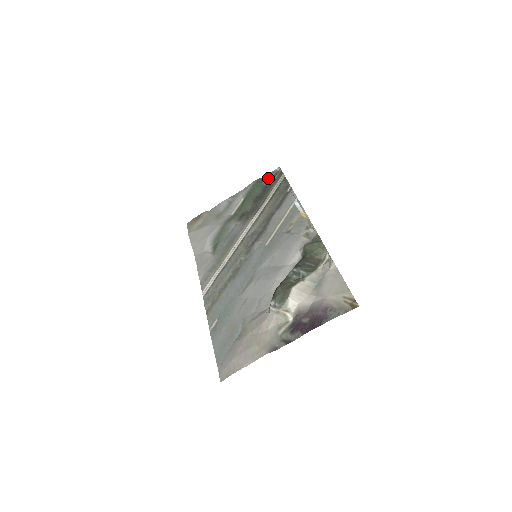
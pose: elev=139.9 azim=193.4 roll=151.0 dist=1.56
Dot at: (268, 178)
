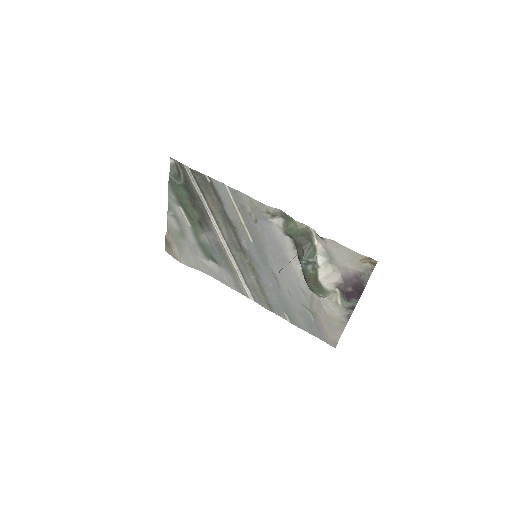
Dot at: (175, 176)
